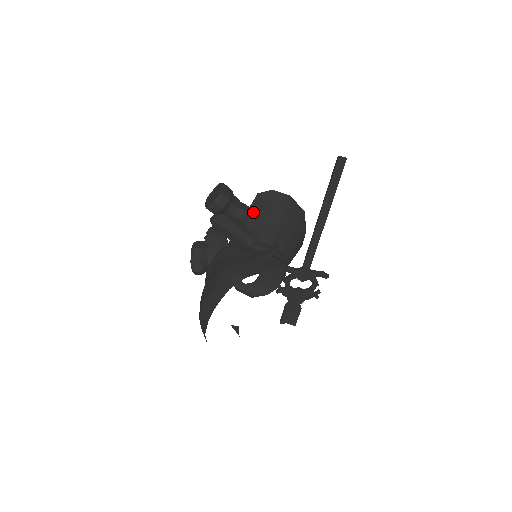
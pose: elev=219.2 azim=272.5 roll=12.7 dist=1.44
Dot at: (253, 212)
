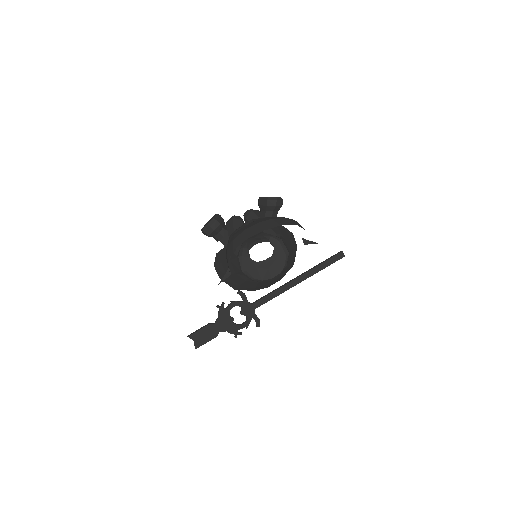
Dot at: (280, 230)
